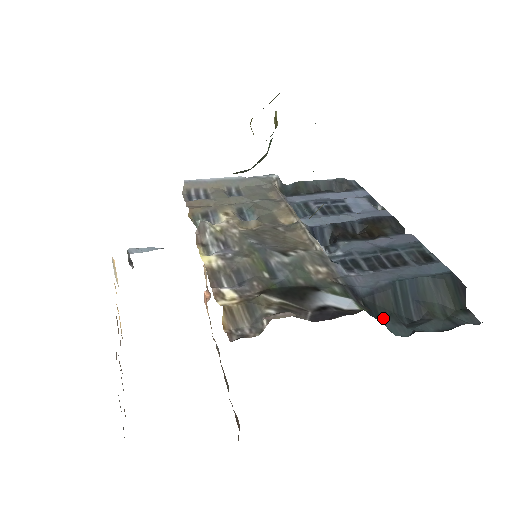
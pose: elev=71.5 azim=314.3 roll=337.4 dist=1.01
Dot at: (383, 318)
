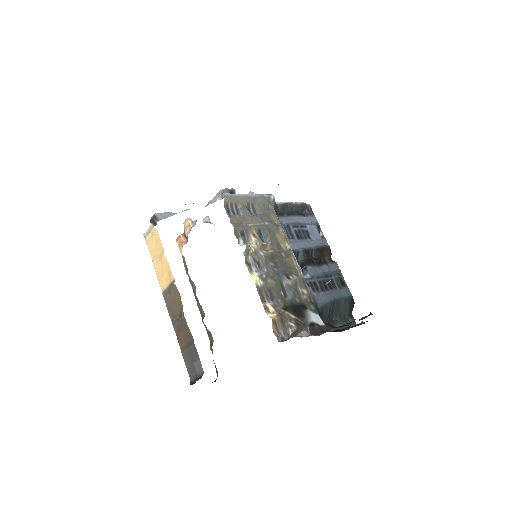
Dot at: occluded
